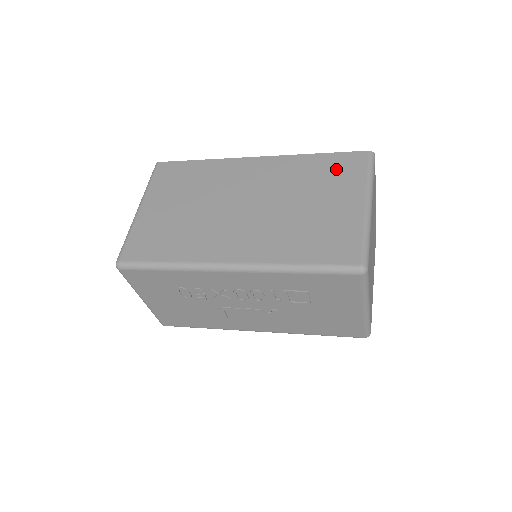
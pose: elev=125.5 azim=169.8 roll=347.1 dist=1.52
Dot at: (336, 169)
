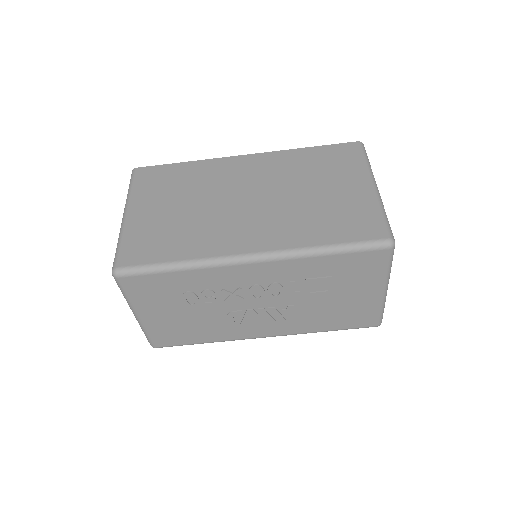
Dot at: (332, 159)
